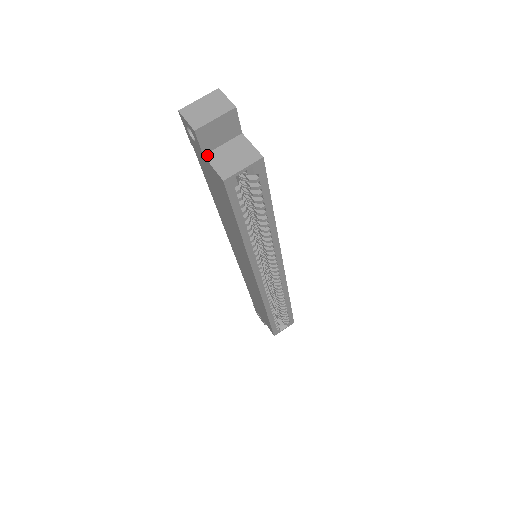
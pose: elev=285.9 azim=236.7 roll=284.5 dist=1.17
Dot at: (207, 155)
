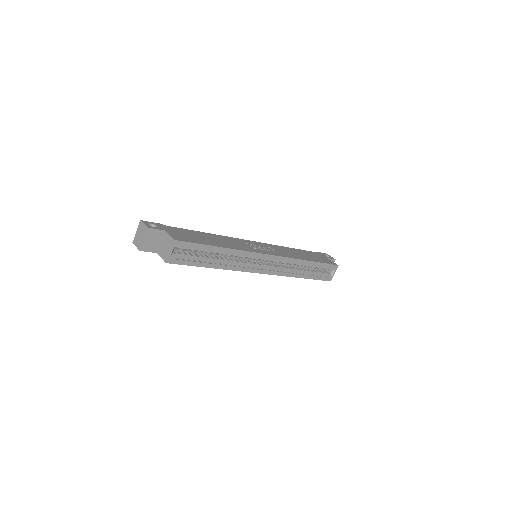
Dot at: (157, 252)
